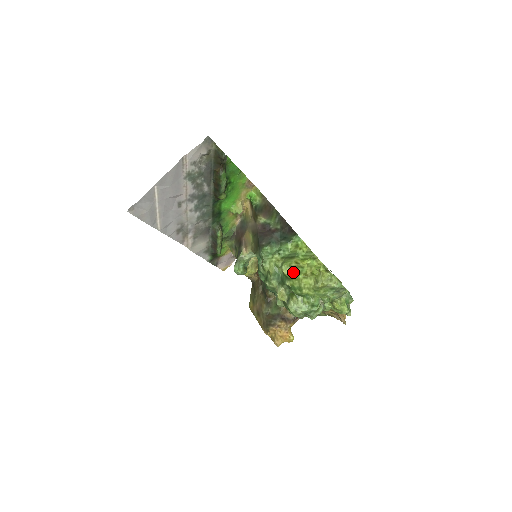
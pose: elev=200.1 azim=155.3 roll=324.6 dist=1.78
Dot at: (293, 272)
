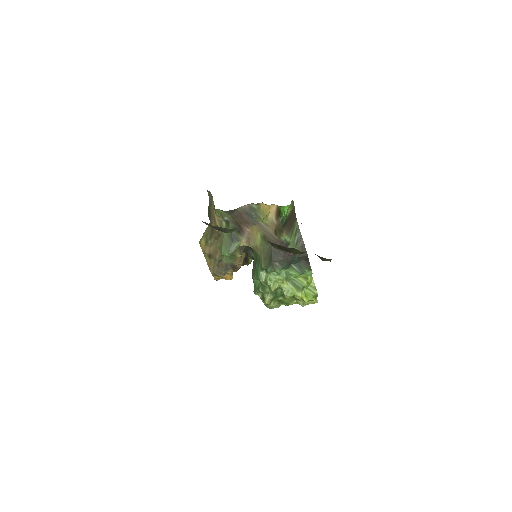
Dot at: (293, 298)
